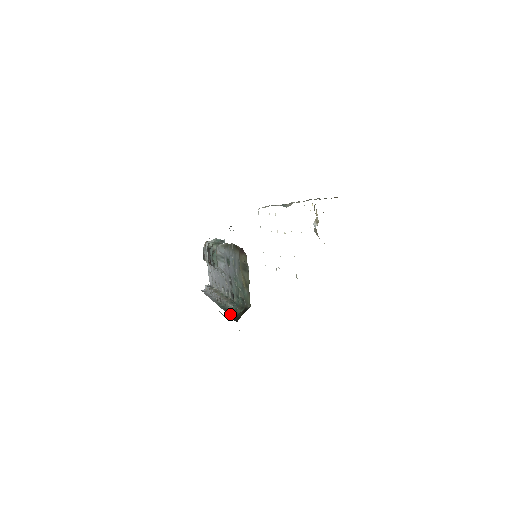
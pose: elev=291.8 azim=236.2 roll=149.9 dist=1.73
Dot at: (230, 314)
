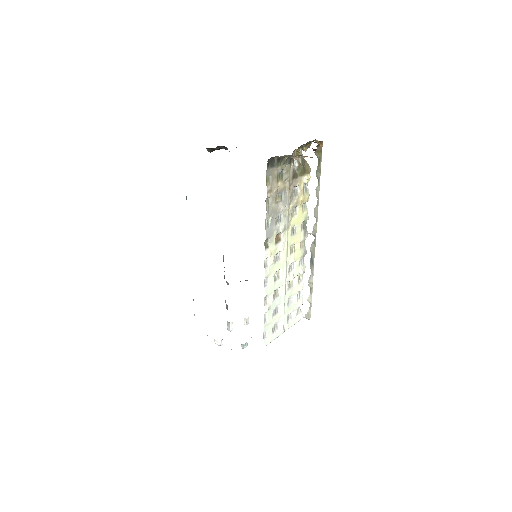
Dot at: occluded
